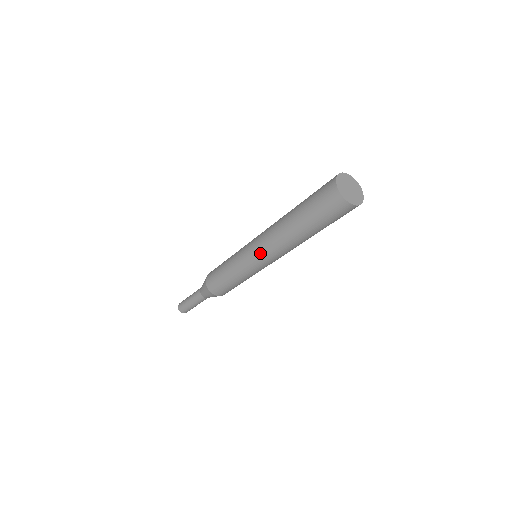
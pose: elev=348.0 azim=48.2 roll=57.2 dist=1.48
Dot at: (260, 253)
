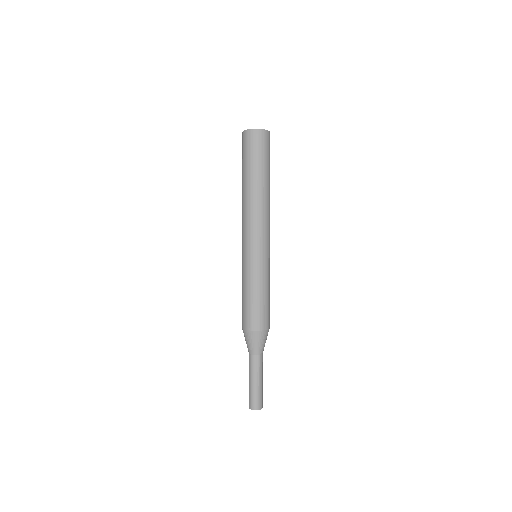
Dot at: (243, 235)
